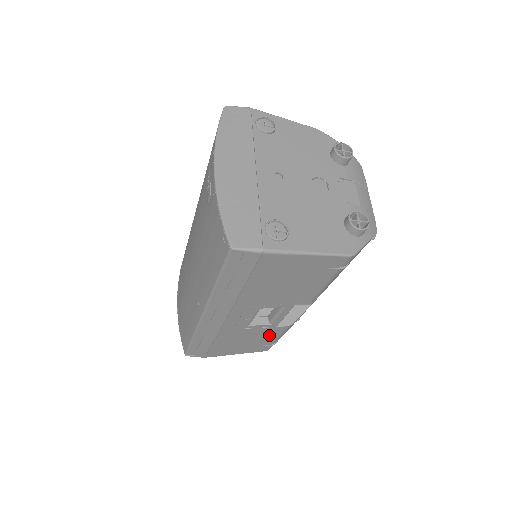
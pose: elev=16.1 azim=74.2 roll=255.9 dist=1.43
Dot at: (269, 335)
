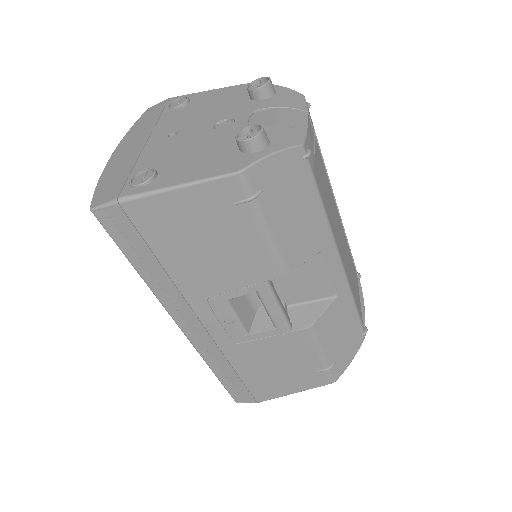
Dot at: (299, 350)
